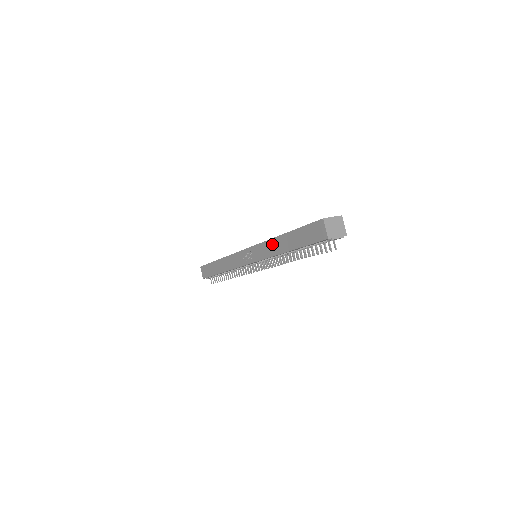
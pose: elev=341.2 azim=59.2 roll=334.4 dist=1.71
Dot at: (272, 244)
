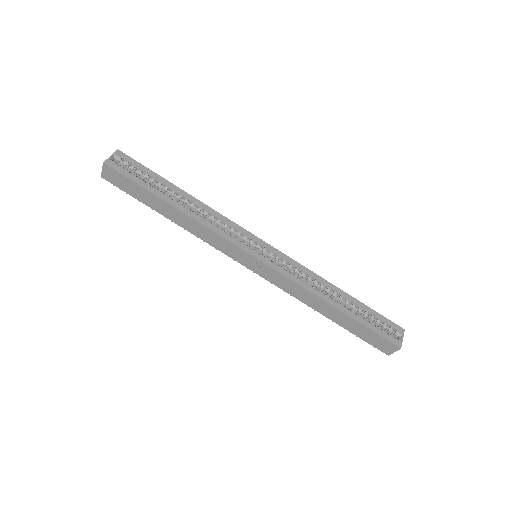
Dot at: (311, 297)
